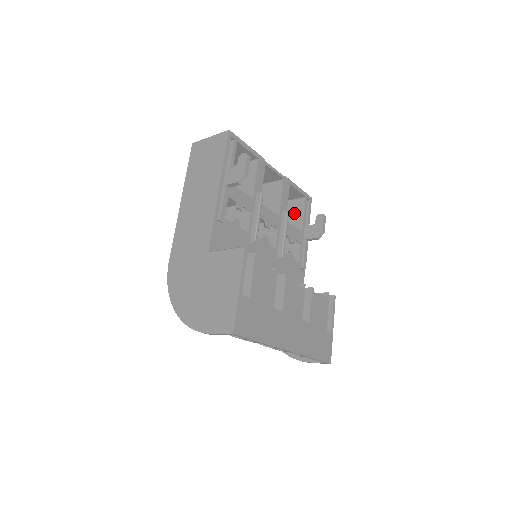
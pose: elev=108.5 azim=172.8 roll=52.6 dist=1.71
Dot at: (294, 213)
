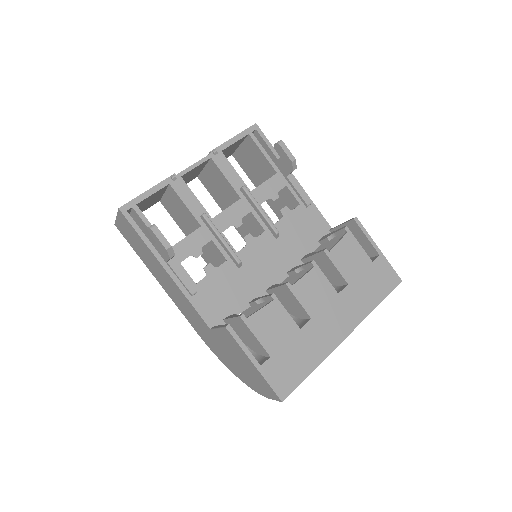
Dot at: (255, 156)
